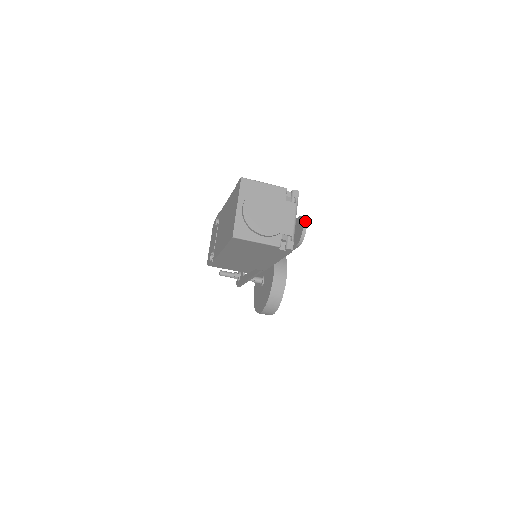
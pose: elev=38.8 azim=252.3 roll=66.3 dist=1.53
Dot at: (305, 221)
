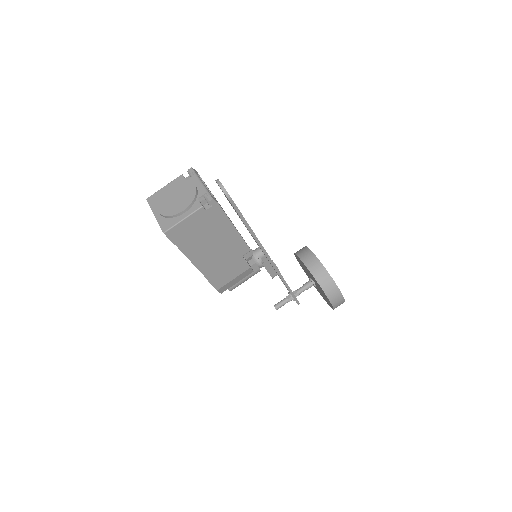
Dot at: (217, 180)
